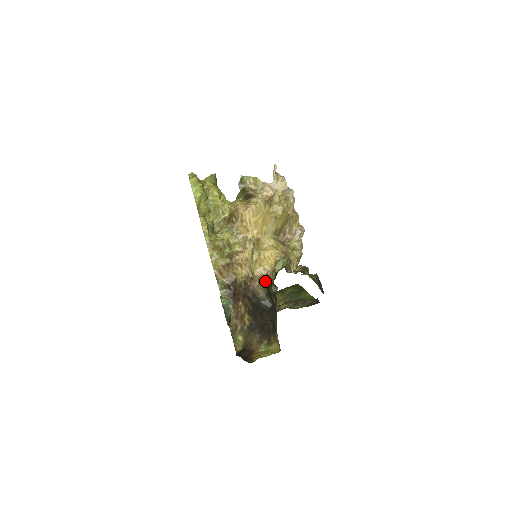
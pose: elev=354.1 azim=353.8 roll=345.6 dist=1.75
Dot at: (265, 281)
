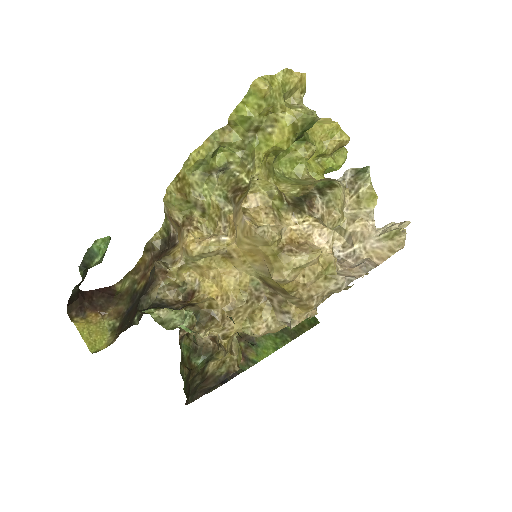
Dot at: (185, 292)
